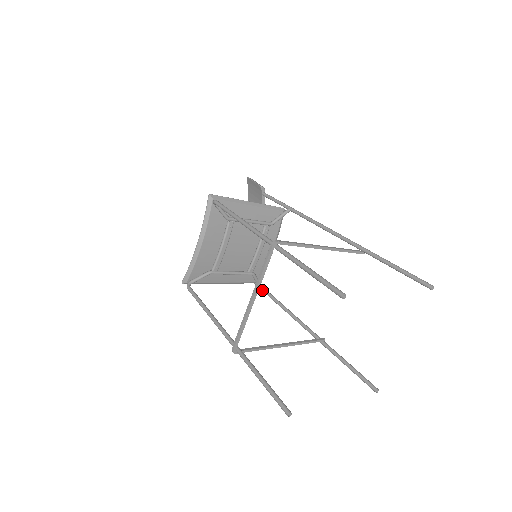
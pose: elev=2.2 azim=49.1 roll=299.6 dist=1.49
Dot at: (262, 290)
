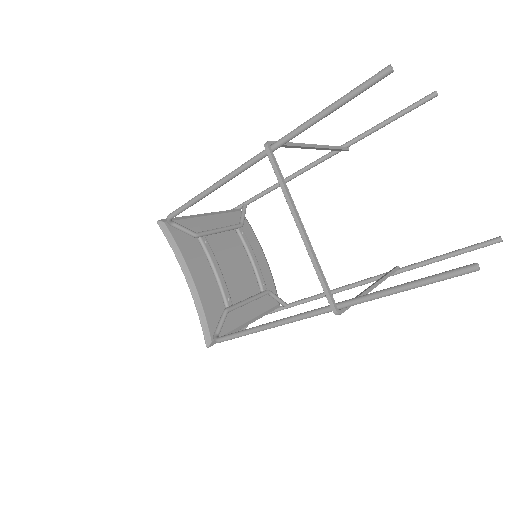
Dot at: (291, 306)
